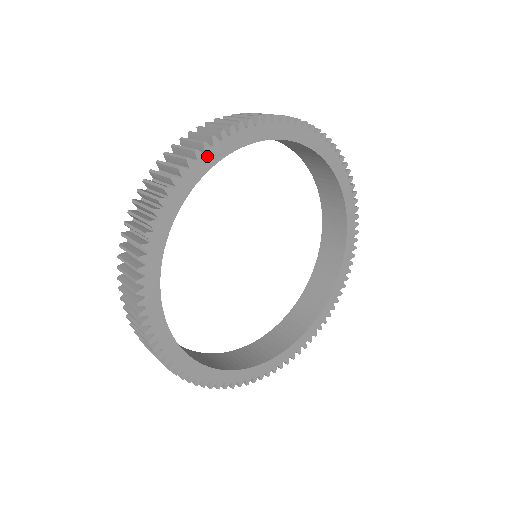
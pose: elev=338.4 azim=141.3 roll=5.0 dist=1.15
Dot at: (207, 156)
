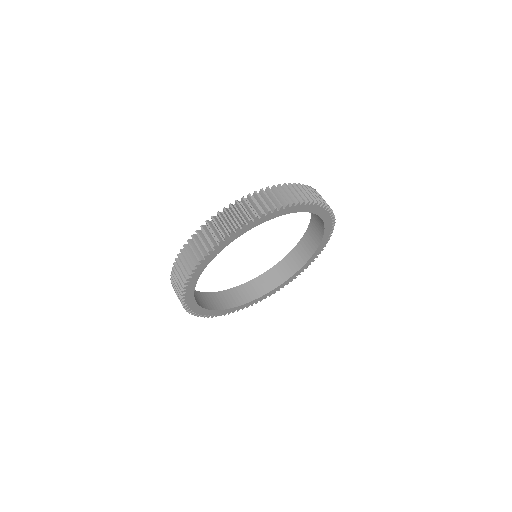
Dot at: (188, 294)
